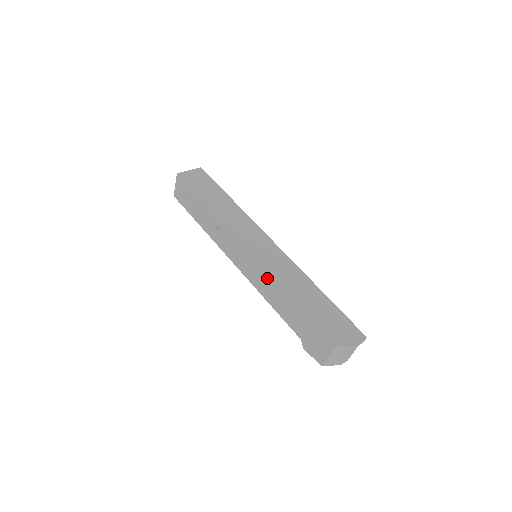
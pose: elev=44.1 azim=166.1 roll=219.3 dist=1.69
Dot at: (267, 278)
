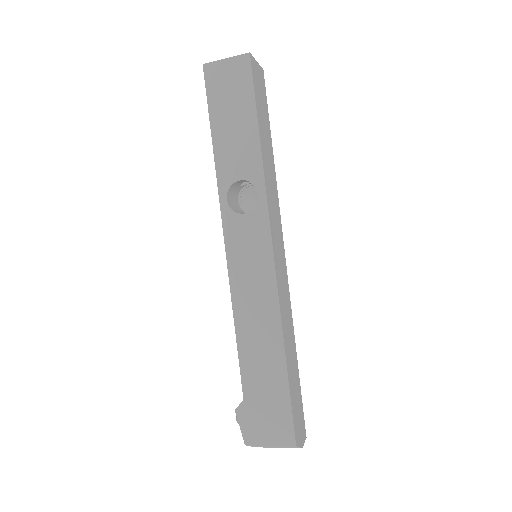
Dot at: (269, 308)
